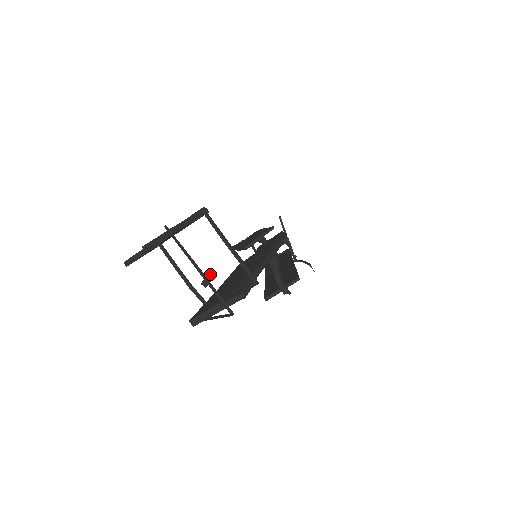
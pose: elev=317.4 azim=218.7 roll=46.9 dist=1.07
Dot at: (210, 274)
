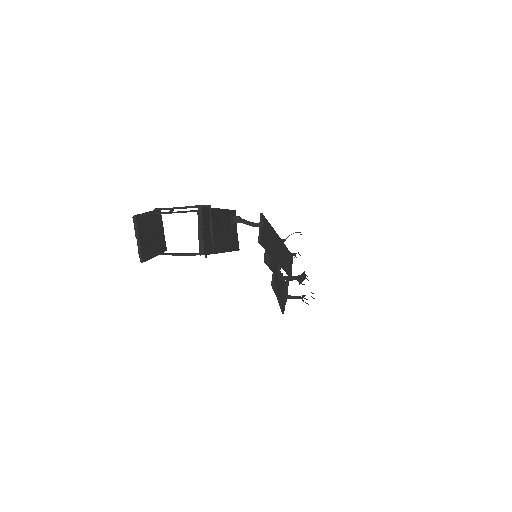
Dot at: (170, 210)
